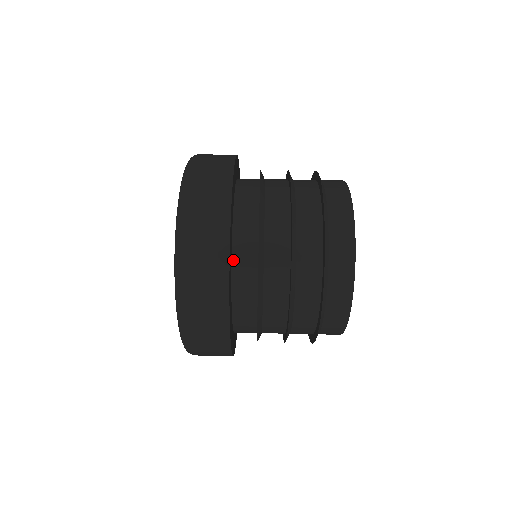
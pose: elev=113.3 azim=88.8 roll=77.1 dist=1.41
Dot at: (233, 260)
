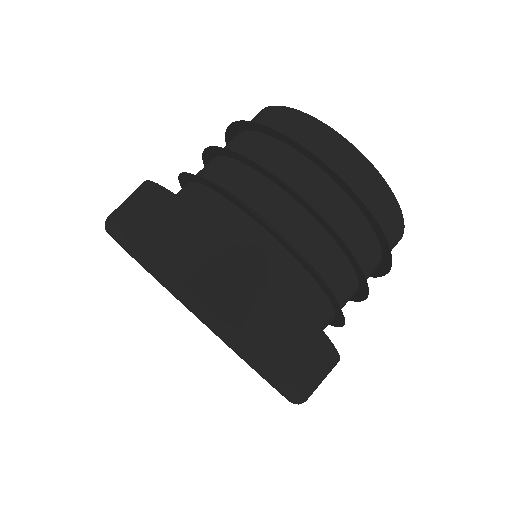
Dot at: occluded
